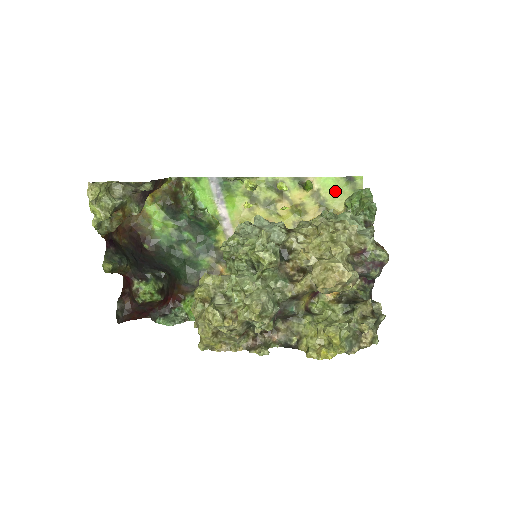
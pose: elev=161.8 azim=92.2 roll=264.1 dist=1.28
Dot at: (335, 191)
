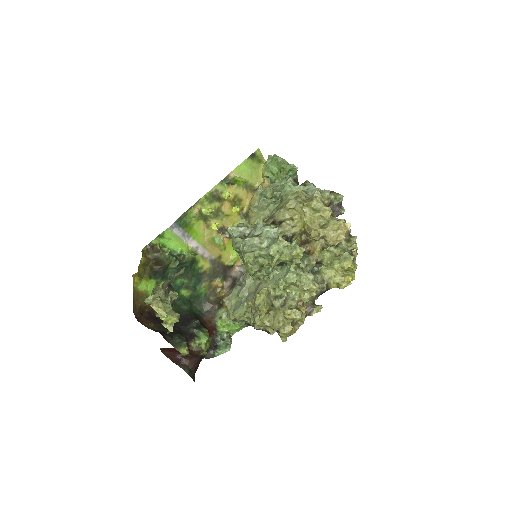
Dot at: (249, 171)
